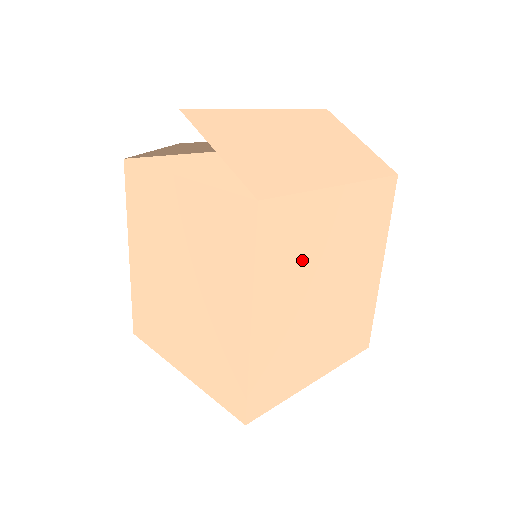
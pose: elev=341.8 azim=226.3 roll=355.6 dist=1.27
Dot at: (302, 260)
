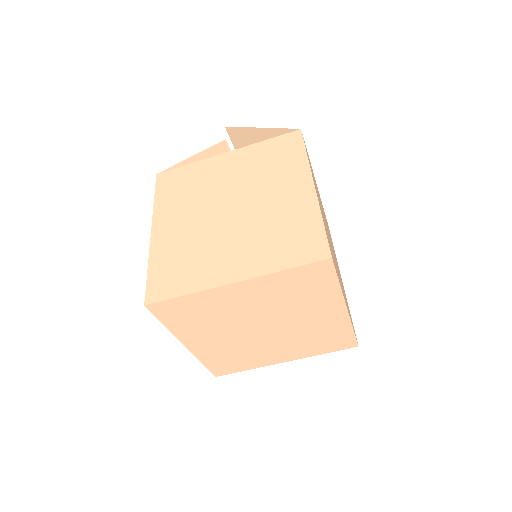
Dot at: occluded
